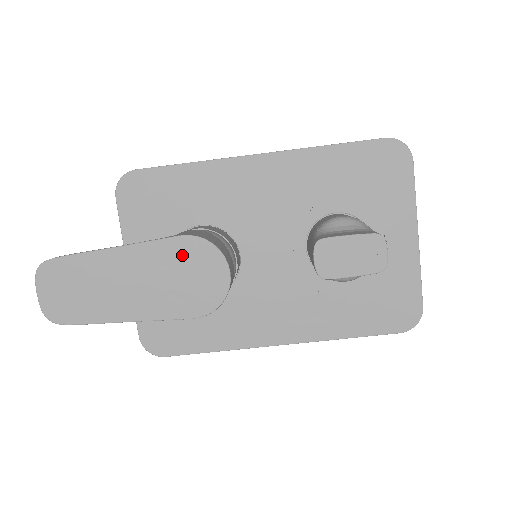
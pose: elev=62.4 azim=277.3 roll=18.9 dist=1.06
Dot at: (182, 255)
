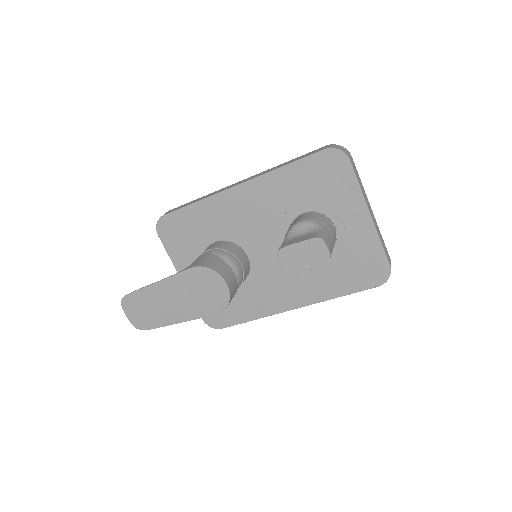
Dot at: (195, 279)
